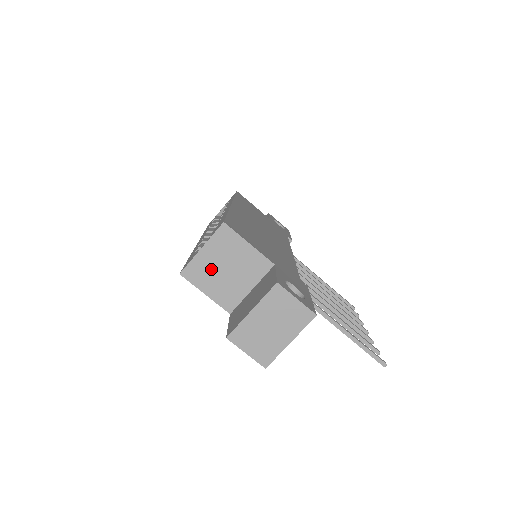
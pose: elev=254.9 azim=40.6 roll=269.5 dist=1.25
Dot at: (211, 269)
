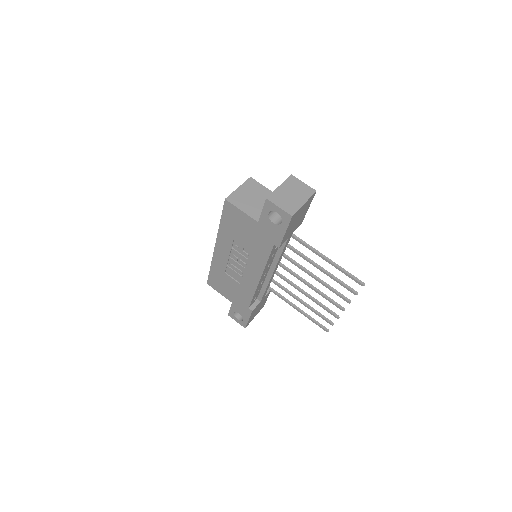
Dot at: (244, 198)
